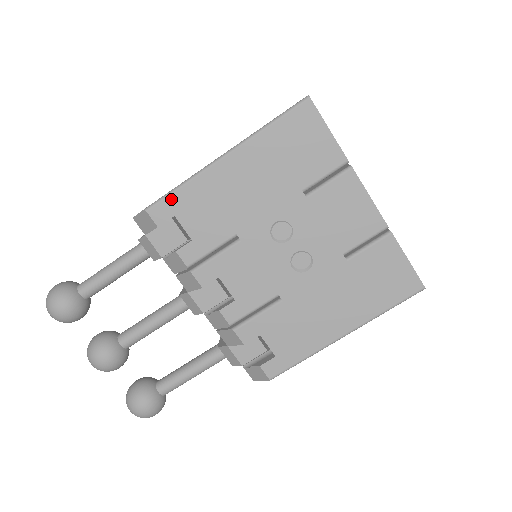
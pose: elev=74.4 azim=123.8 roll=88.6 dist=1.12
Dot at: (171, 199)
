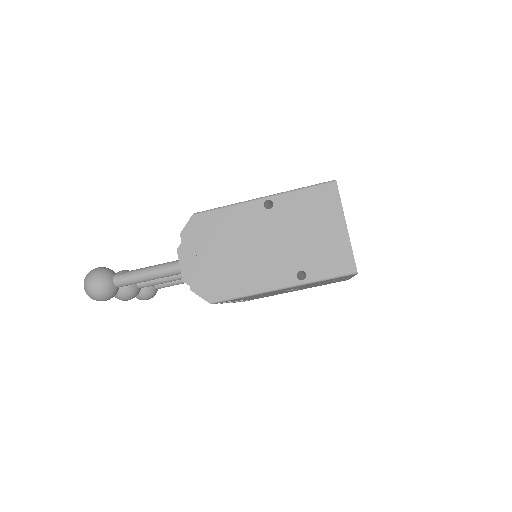
Dot at: occluded
